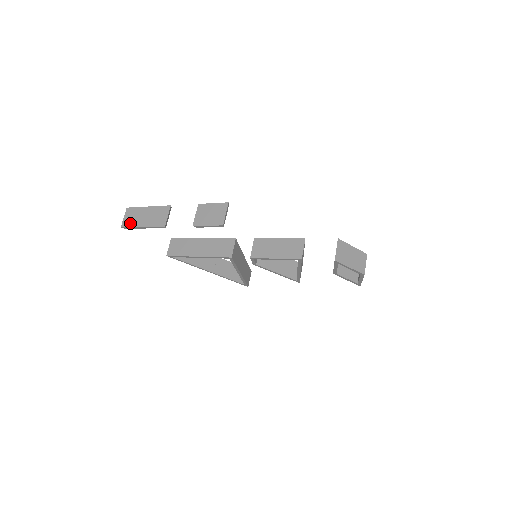
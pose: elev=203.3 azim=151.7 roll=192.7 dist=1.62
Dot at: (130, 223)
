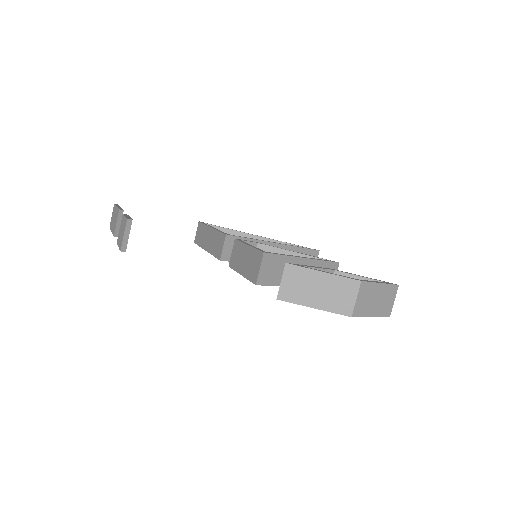
Dot at: (111, 224)
